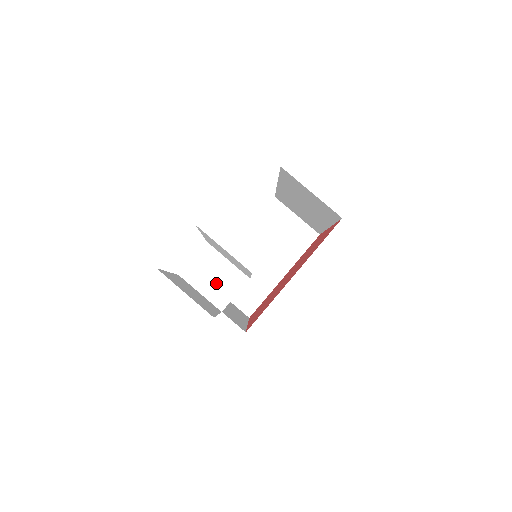
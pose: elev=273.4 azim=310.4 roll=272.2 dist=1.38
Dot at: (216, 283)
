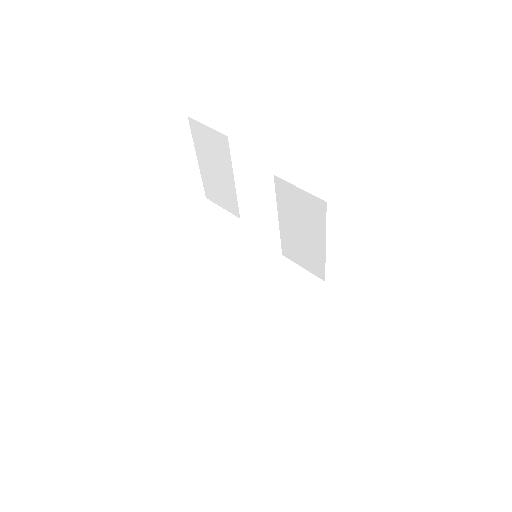
Dot at: (210, 223)
